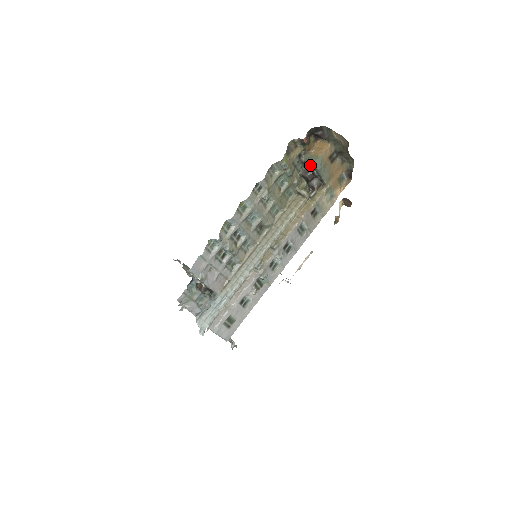
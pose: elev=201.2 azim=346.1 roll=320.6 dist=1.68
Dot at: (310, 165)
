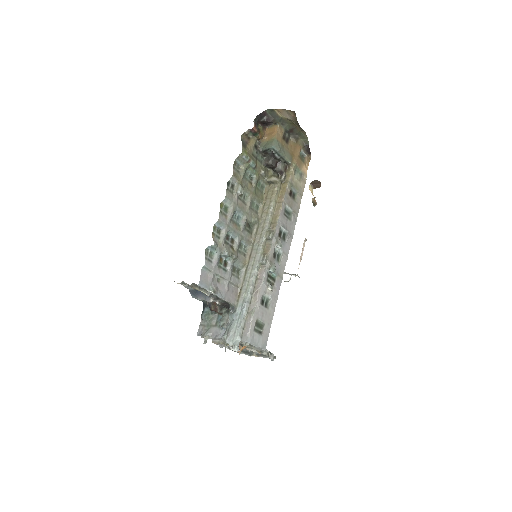
Dot at: (269, 152)
